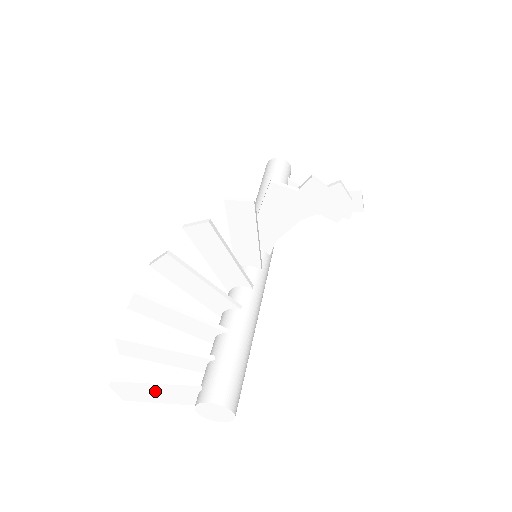
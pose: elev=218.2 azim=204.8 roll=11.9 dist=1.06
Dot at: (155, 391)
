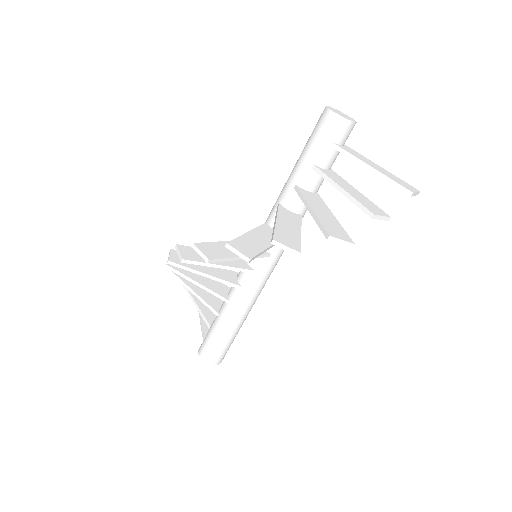
Dot at: occluded
